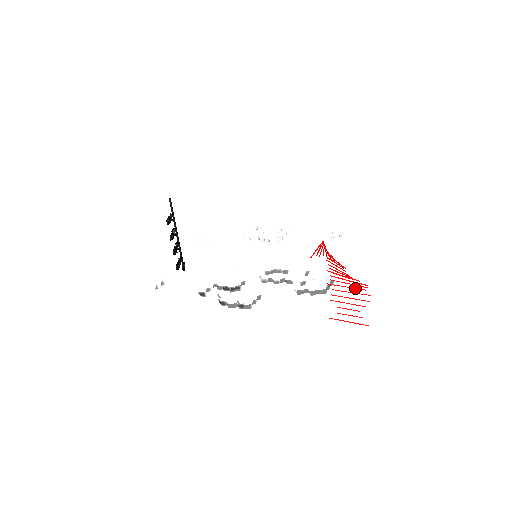
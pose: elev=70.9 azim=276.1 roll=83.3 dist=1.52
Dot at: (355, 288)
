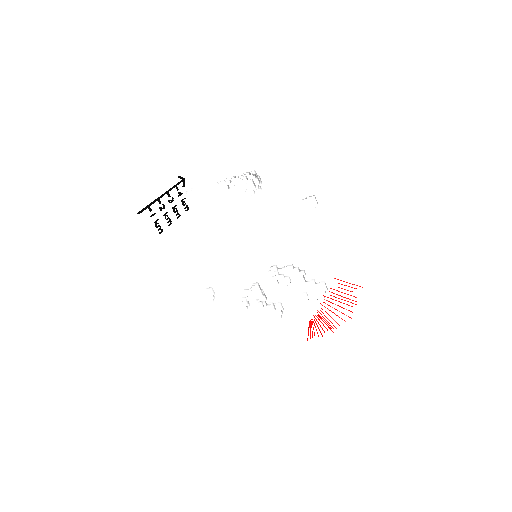
Dot at: occluded
